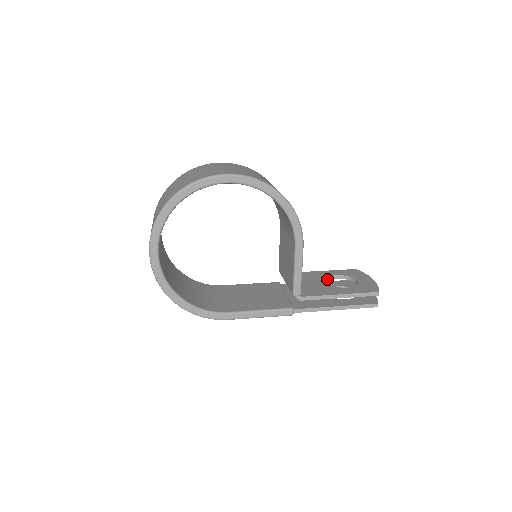
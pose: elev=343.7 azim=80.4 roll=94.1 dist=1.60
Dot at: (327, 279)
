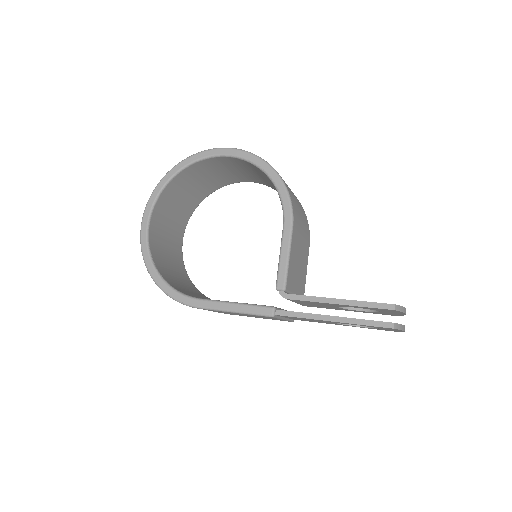
Dot at: occluded
